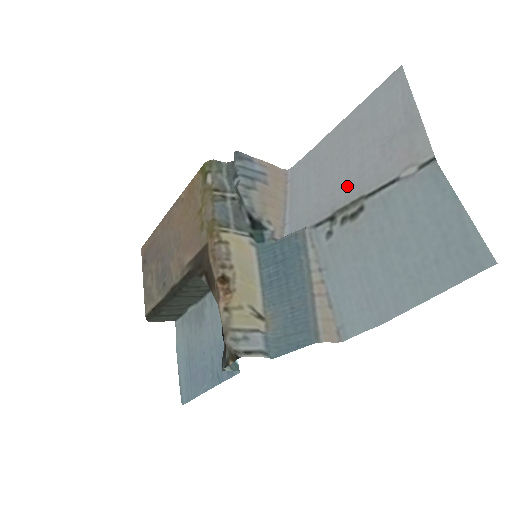
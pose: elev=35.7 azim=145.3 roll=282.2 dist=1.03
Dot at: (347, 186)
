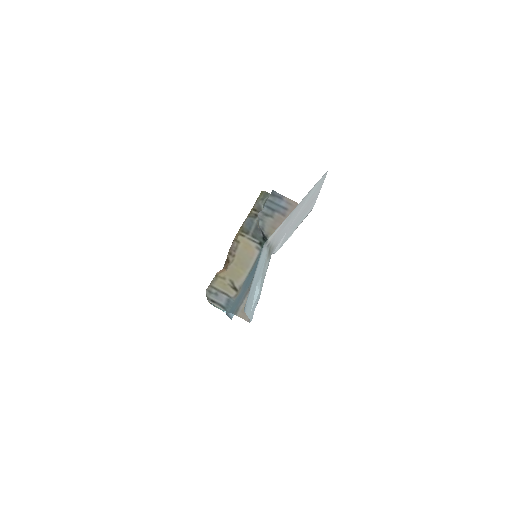
Dot at: occluded
